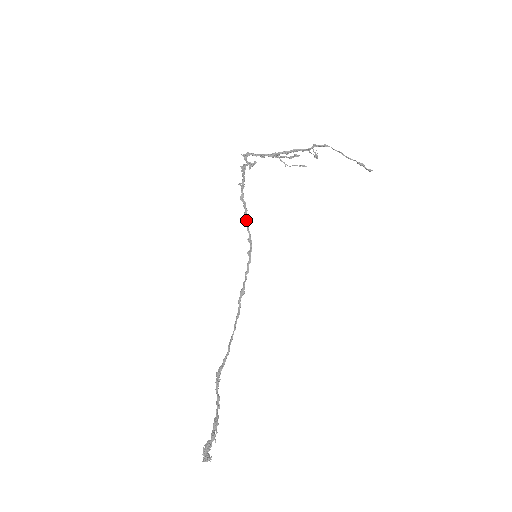
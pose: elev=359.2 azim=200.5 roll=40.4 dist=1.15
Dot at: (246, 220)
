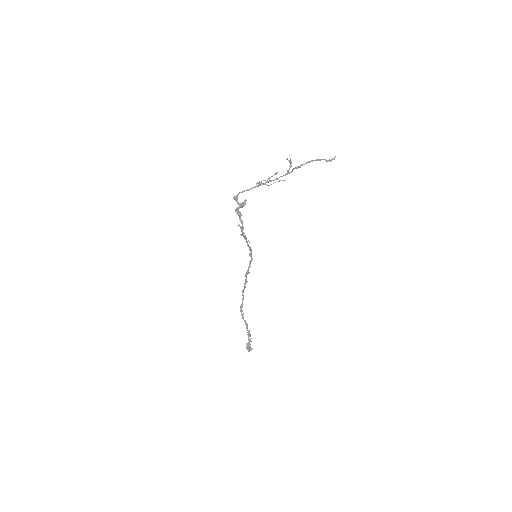
Dot at: (246, 242)
